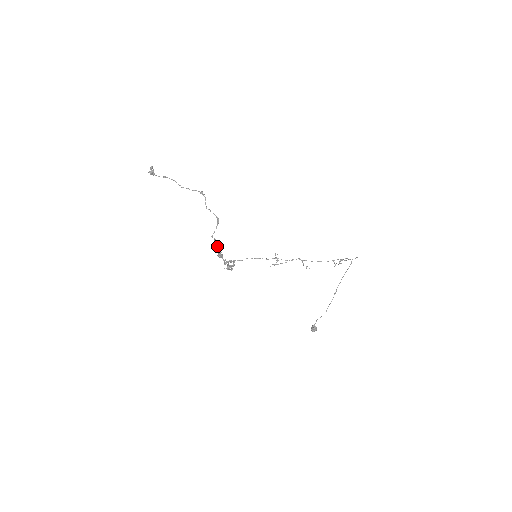
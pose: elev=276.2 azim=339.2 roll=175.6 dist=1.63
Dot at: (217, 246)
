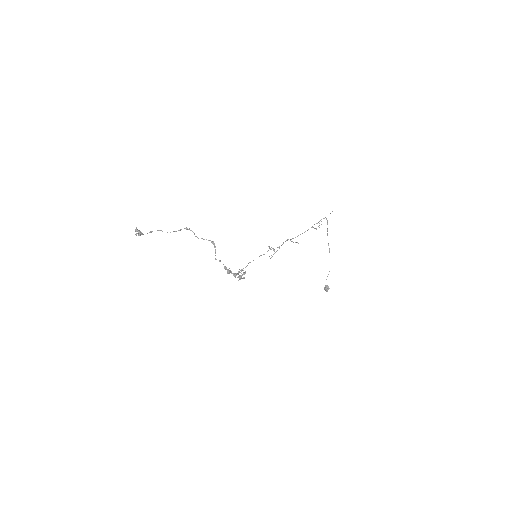
Dot at: occluded
